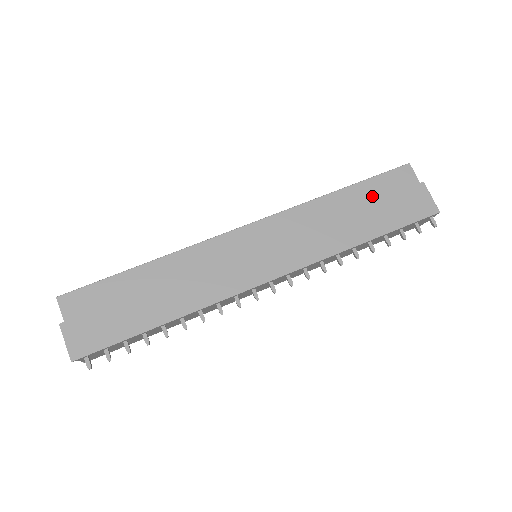
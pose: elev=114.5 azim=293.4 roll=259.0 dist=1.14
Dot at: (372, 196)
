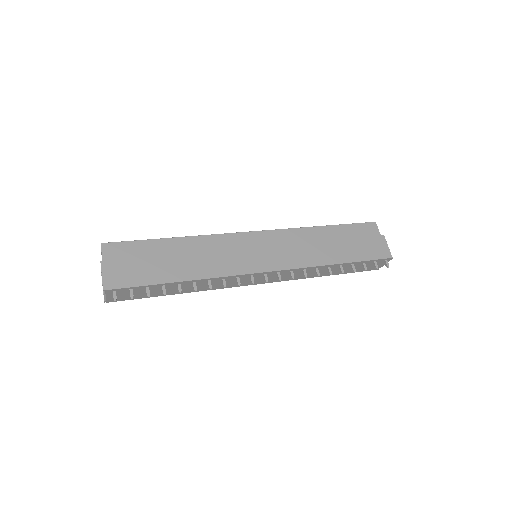
Dot at: (347, 236)
